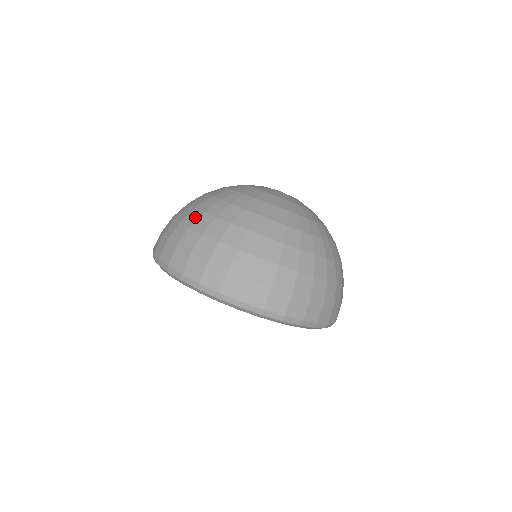
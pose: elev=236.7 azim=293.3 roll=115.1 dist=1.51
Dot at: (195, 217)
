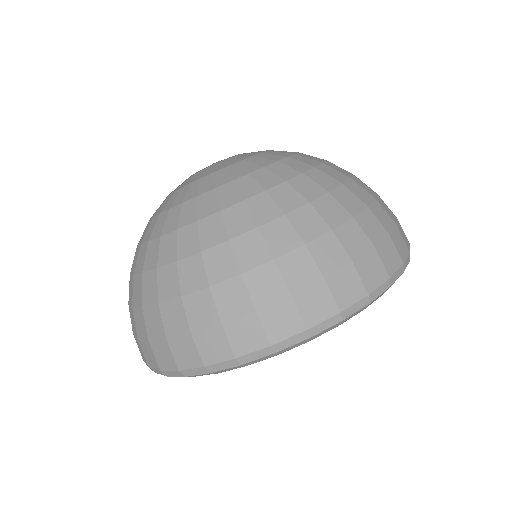
Dot at: occluded
